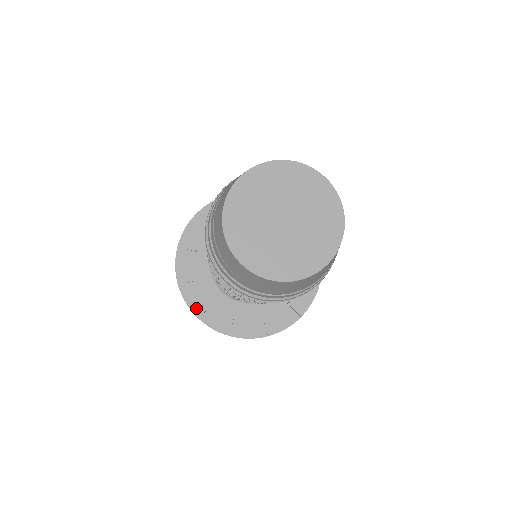
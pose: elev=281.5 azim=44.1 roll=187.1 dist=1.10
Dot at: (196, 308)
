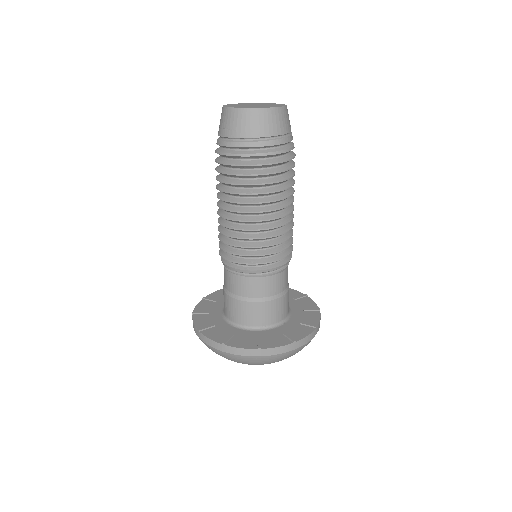
Dot at: (201, 326)
